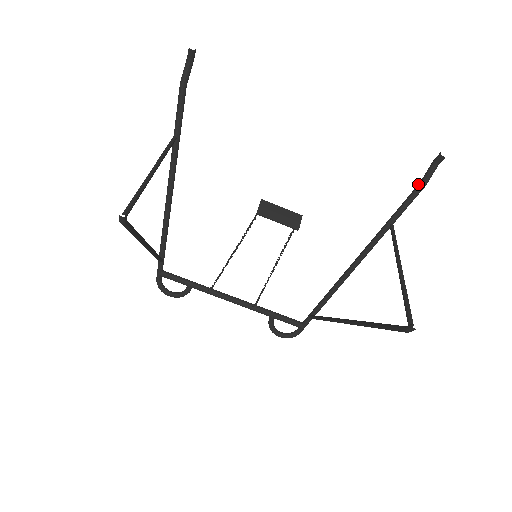
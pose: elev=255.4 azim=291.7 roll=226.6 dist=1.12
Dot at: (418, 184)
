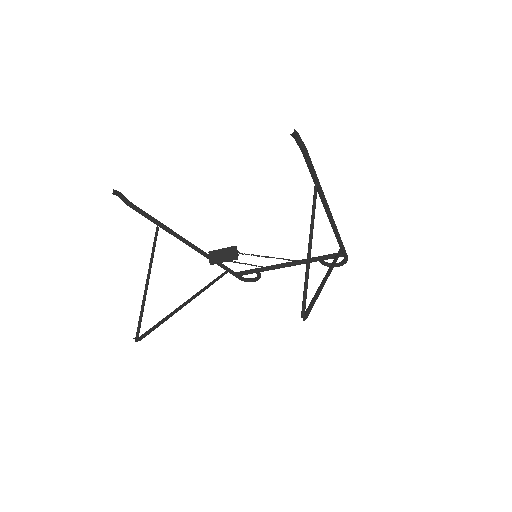
Dot at: (302, 153)
